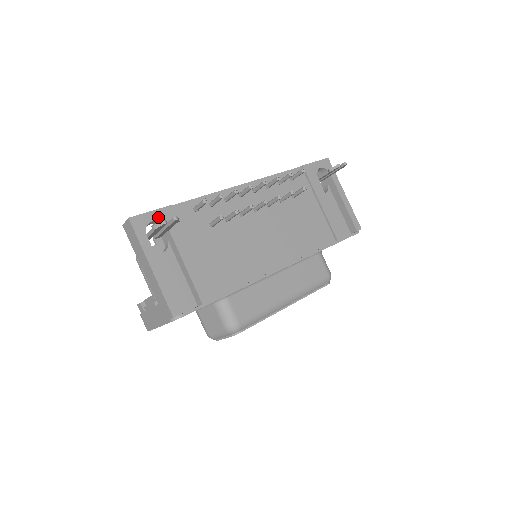
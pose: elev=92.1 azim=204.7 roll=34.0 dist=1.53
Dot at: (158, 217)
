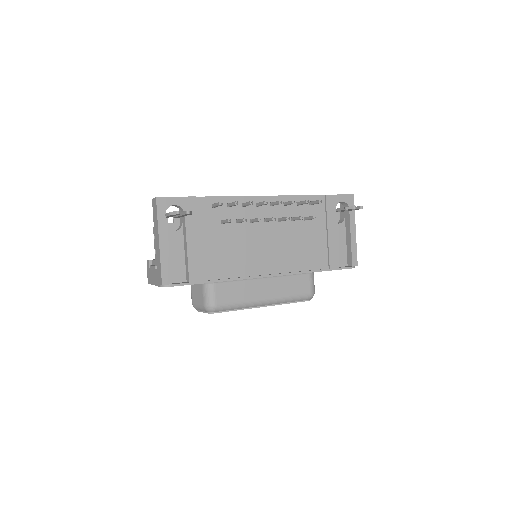
Dot at: (180, 203)
